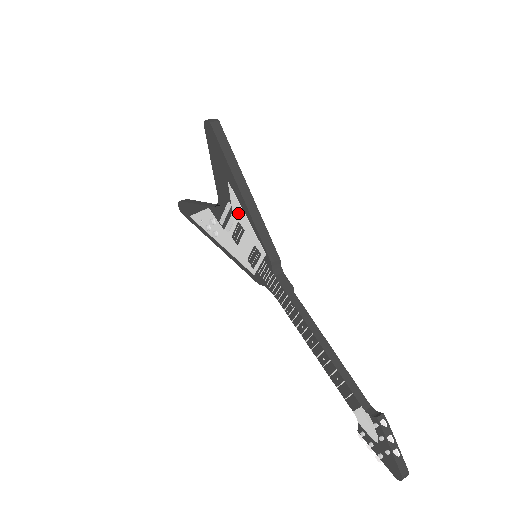
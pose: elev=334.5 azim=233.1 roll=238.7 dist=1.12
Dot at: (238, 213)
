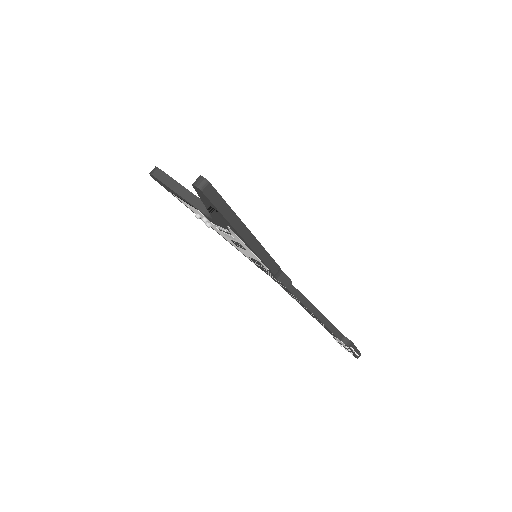
Dot at: (239, 242)
